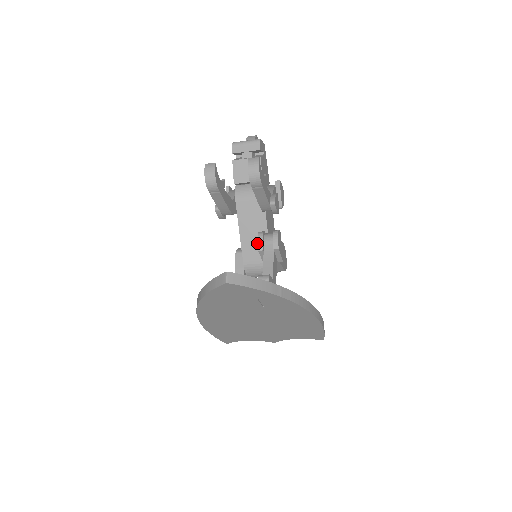
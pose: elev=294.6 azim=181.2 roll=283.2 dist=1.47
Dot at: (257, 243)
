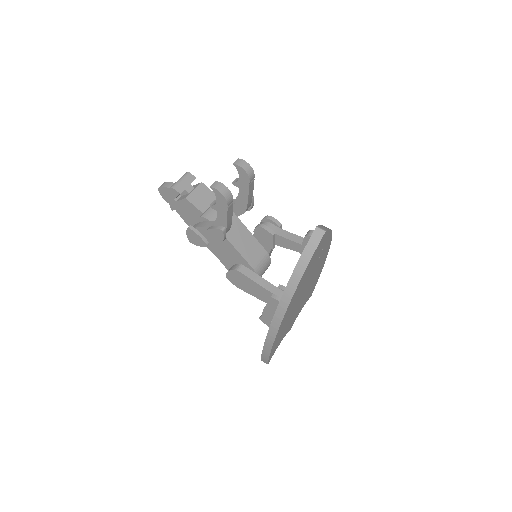
Dot at: (250, 245)
